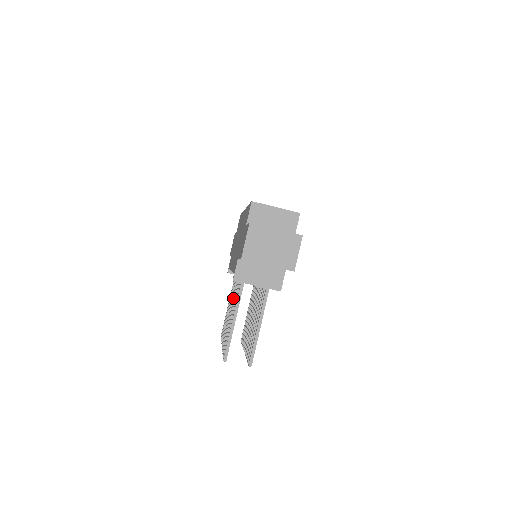
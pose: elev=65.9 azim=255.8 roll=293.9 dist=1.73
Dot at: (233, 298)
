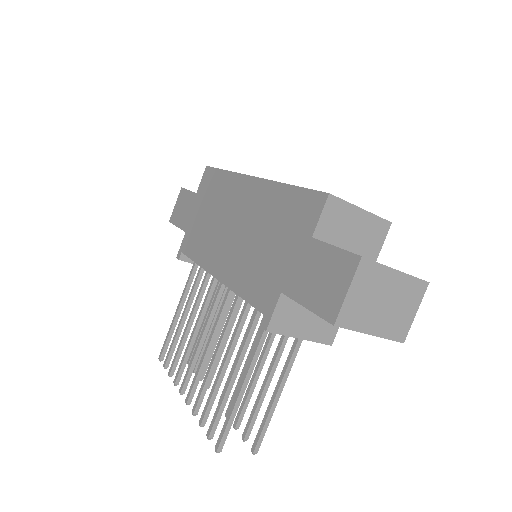
Dot at: (215, 324)
